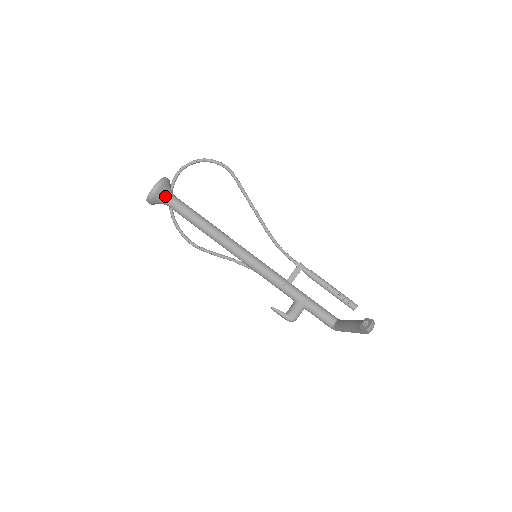
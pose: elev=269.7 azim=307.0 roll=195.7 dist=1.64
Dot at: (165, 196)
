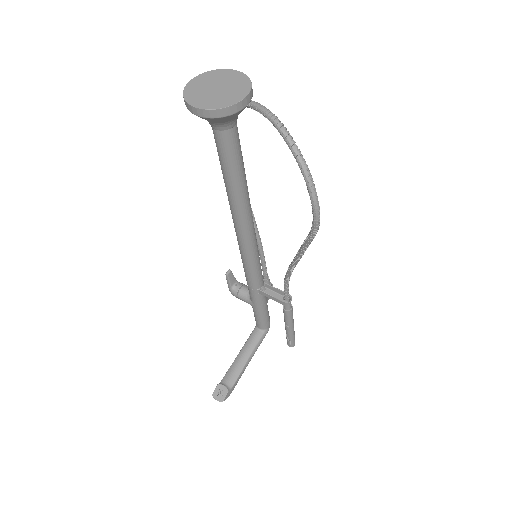
Dot at: (209, 121)
